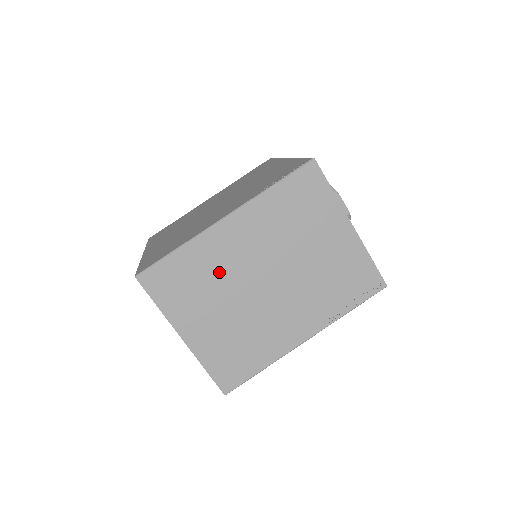
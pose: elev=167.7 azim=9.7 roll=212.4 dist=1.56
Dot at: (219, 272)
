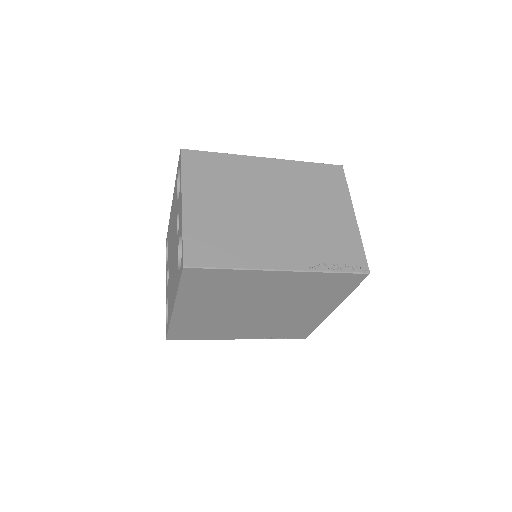
Dot at: (241, 182)
